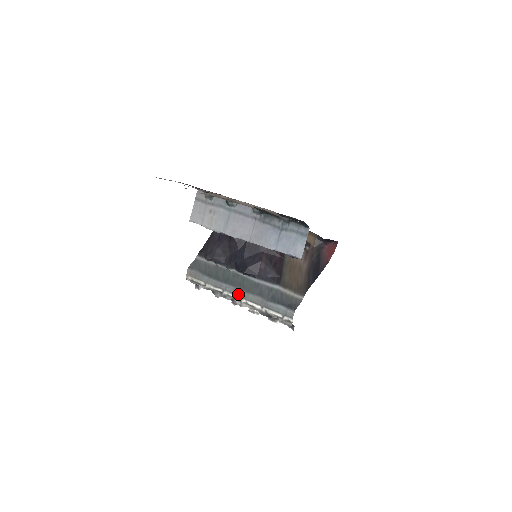
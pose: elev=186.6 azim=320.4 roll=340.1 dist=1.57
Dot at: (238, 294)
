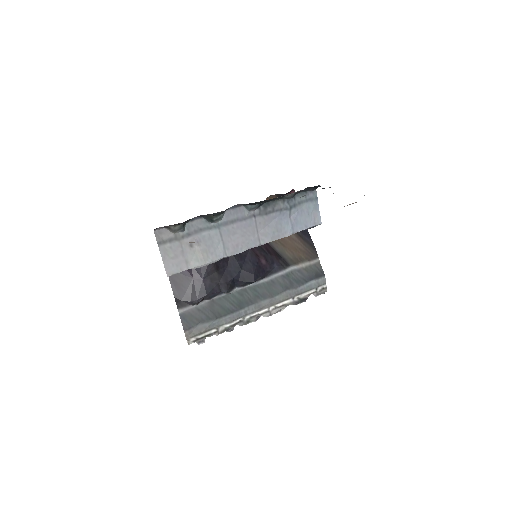
Dot at: (263, 307)
